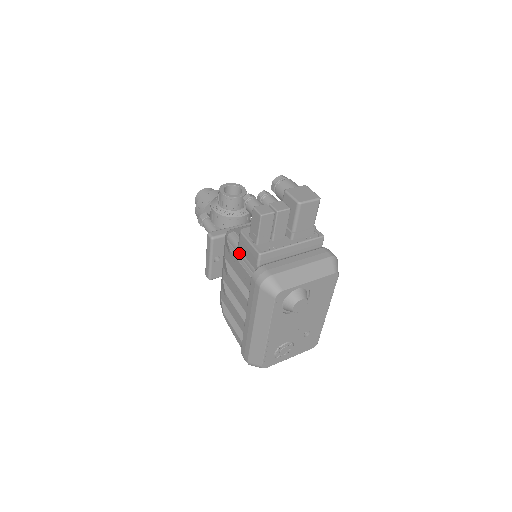
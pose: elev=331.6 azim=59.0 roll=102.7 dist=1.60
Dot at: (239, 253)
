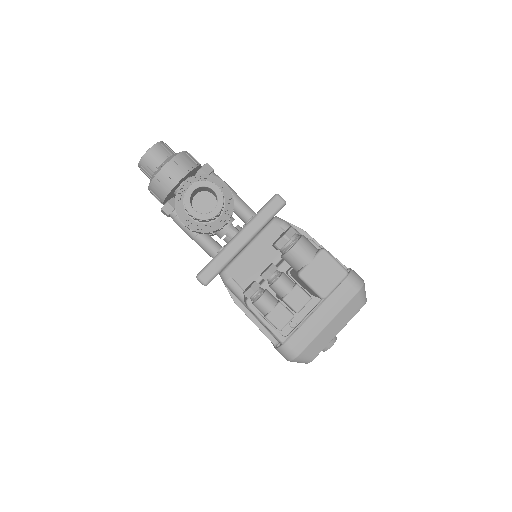
Dot at: (248, 310)
